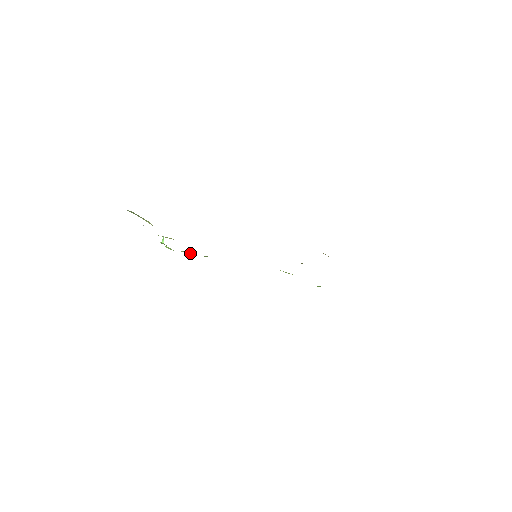
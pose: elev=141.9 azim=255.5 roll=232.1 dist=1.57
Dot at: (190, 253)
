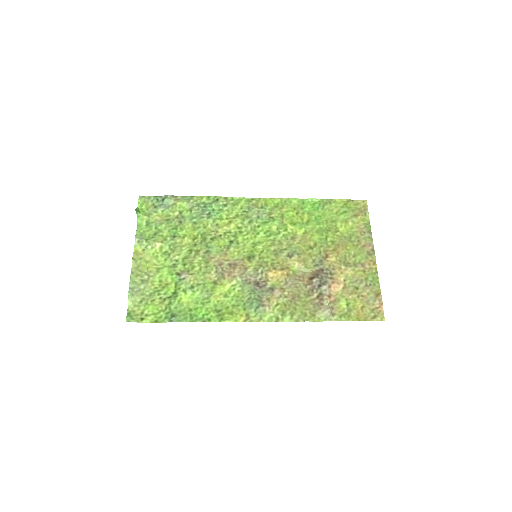
Dot at: (169, 205)
